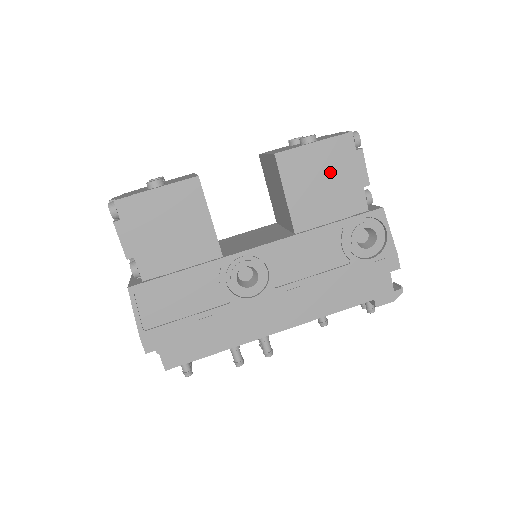
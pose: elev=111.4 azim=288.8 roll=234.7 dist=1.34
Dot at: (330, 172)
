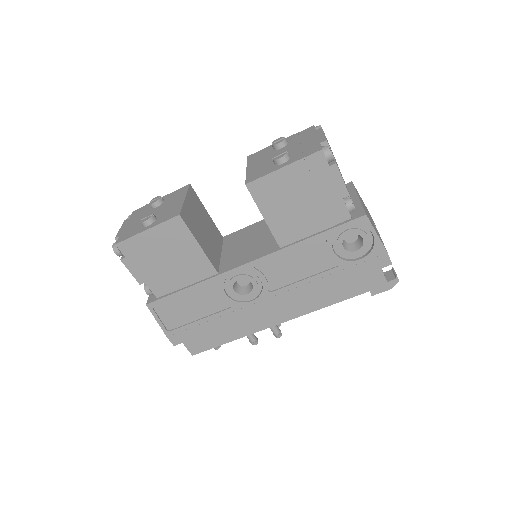
Dot at: (305, 191)
